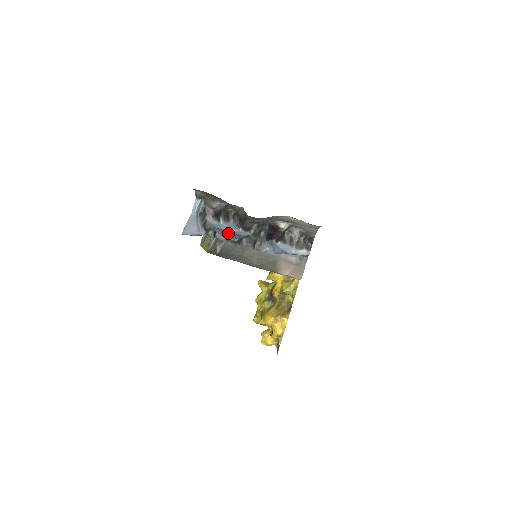
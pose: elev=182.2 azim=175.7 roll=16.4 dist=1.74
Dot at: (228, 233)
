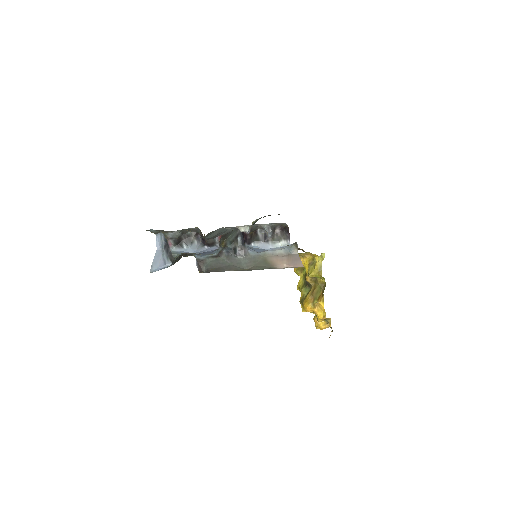
Dot at: occluded
